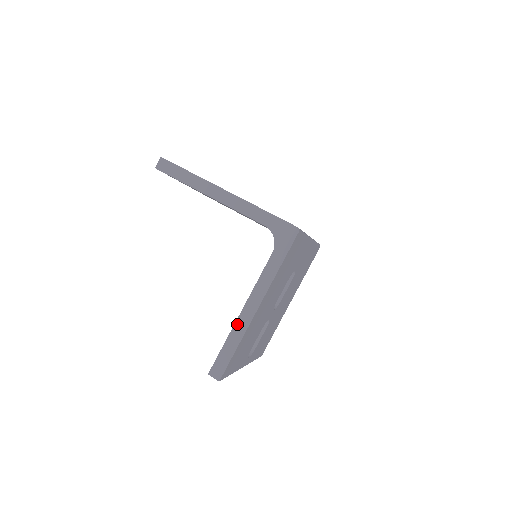
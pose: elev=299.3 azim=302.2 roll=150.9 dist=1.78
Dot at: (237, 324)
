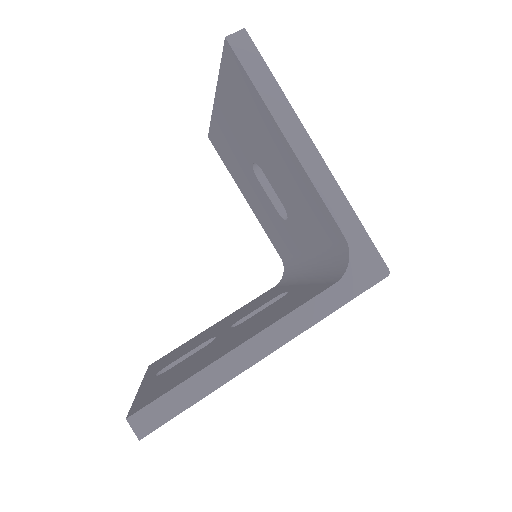
Dot at: (223, 361)
